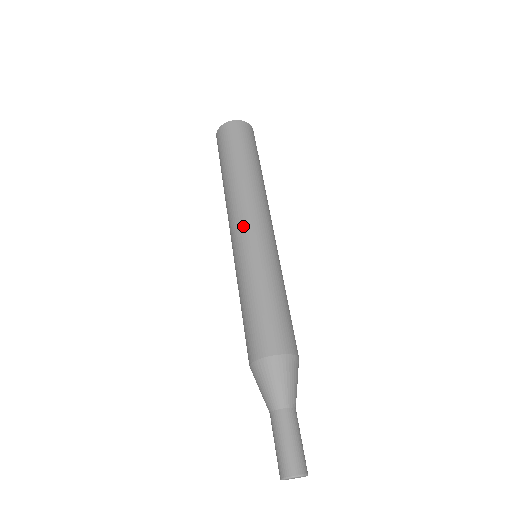
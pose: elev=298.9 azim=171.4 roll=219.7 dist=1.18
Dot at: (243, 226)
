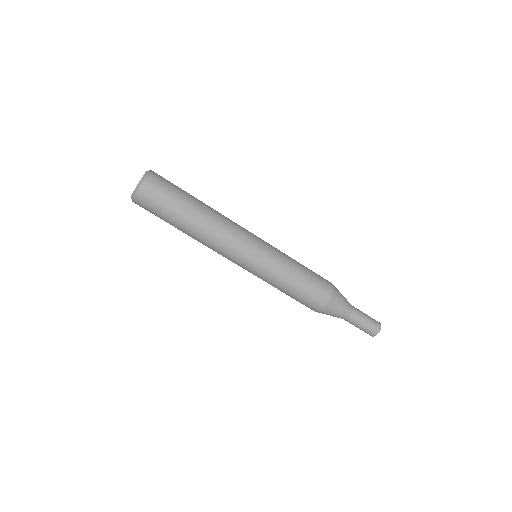
Dot at: (234, 261)
